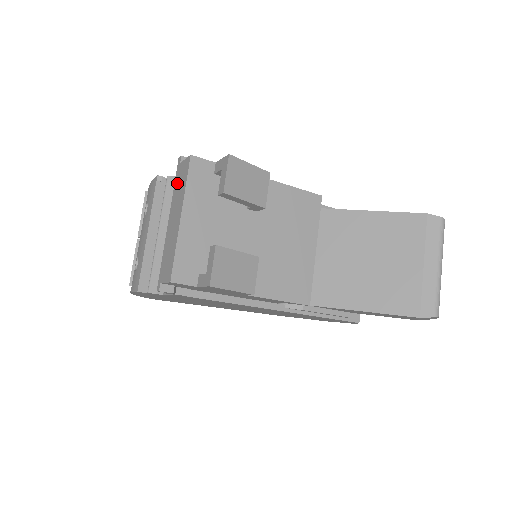
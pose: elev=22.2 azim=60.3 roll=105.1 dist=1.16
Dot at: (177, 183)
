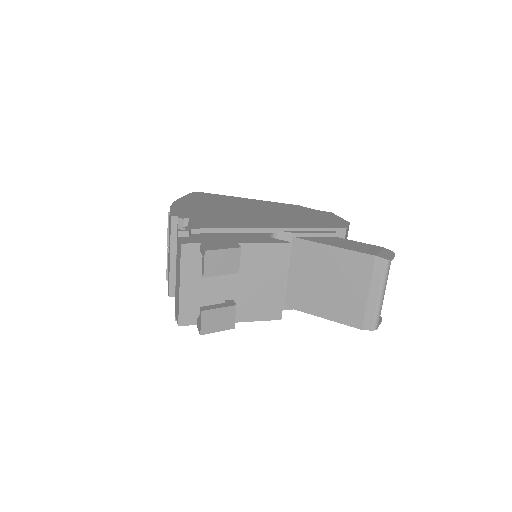
Dot at: (177, 252)
